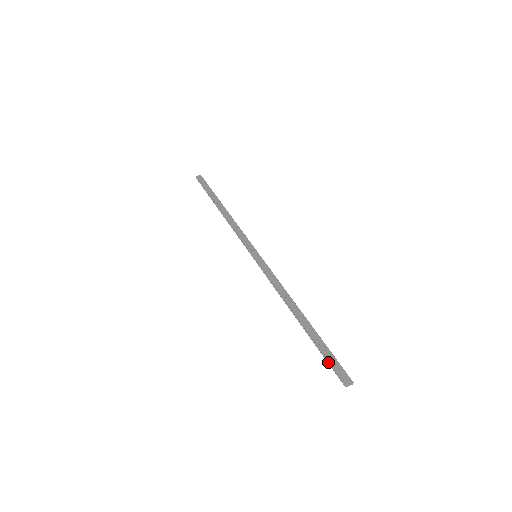
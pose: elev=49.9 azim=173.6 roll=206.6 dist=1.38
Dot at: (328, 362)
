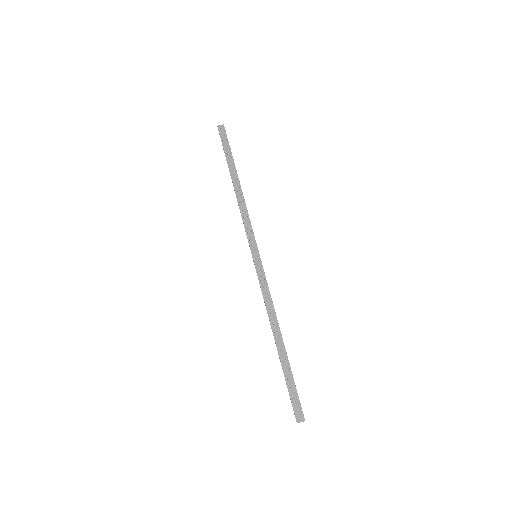
Dot at: (289, 395)
